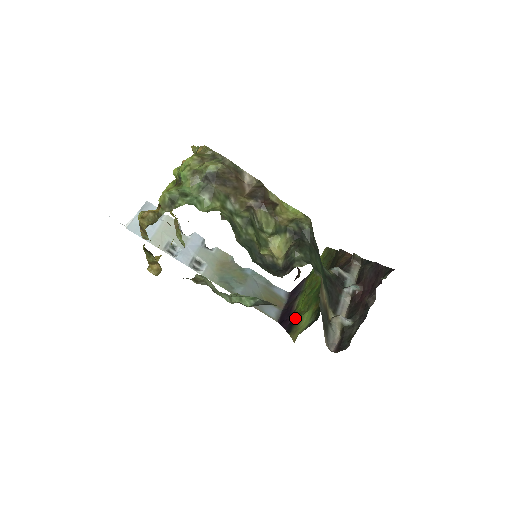
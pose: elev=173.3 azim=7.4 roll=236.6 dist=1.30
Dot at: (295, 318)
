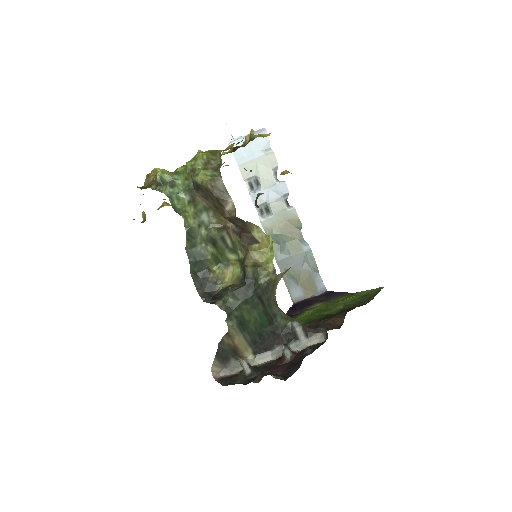
Dot at: (293, 317)
